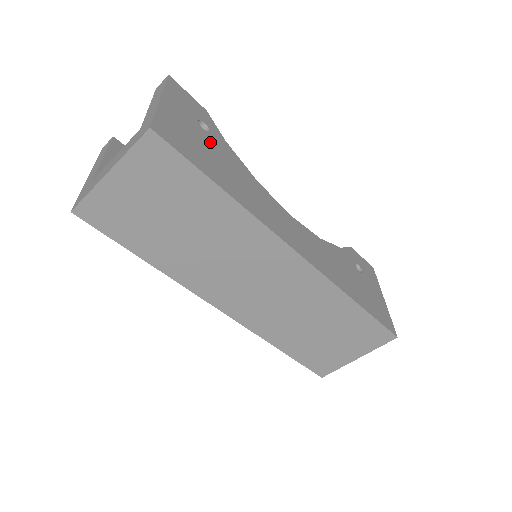
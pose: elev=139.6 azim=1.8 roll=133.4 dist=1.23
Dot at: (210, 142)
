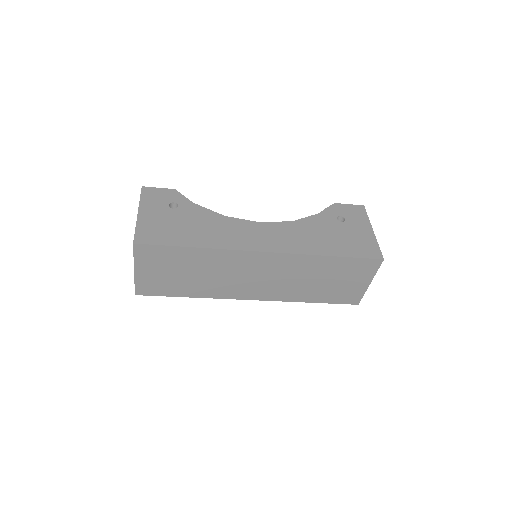
Dot at: (179, 216)
